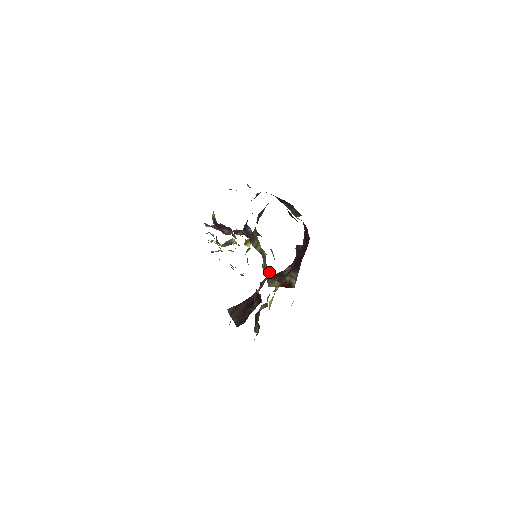
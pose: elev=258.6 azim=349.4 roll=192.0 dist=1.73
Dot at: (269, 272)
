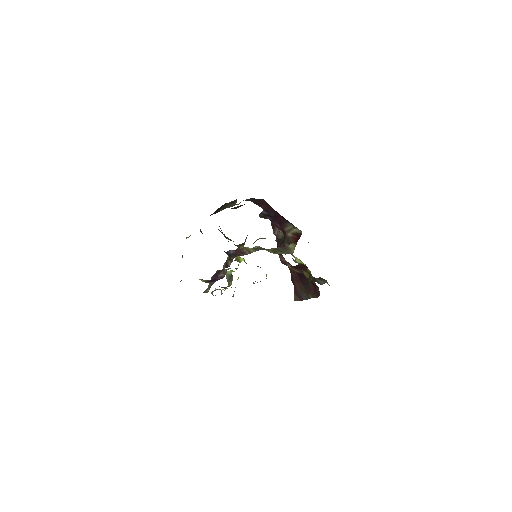
Dot at: (278, 249)
